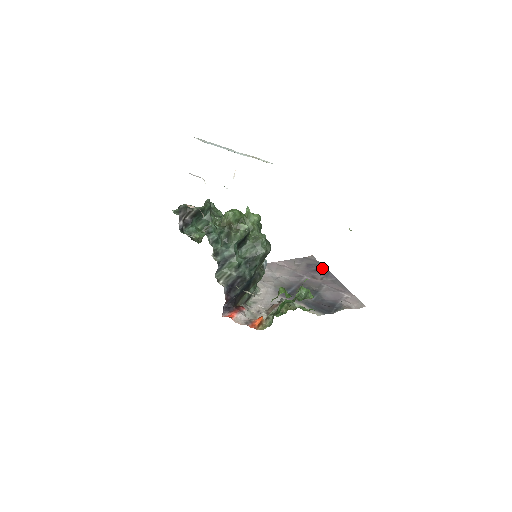
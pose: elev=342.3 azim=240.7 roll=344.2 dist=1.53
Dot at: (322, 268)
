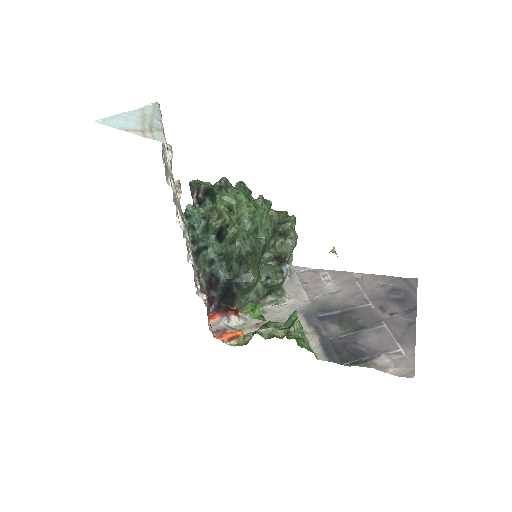
Dot at: (410, 300)
